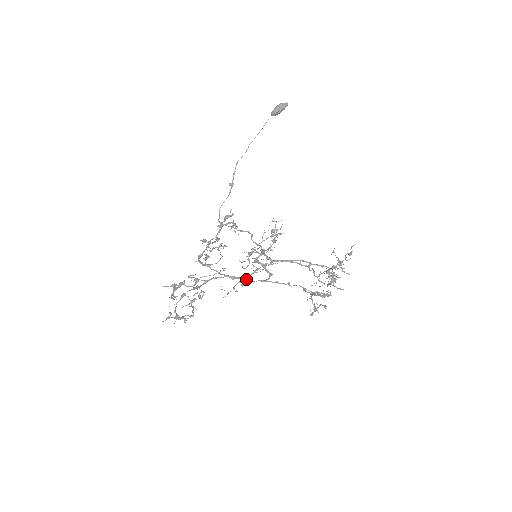
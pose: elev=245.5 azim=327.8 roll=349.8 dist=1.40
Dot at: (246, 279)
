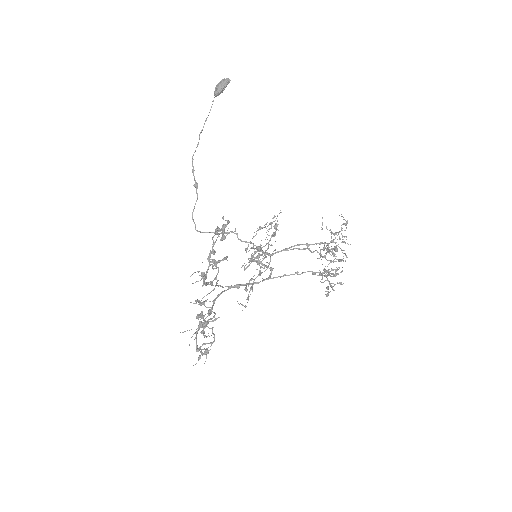
Dot at: (251, 283)
